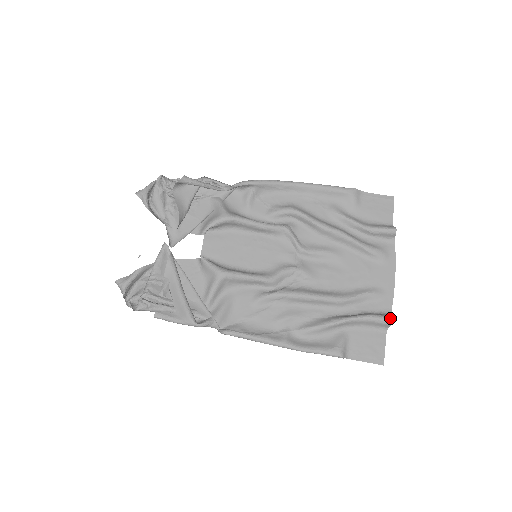
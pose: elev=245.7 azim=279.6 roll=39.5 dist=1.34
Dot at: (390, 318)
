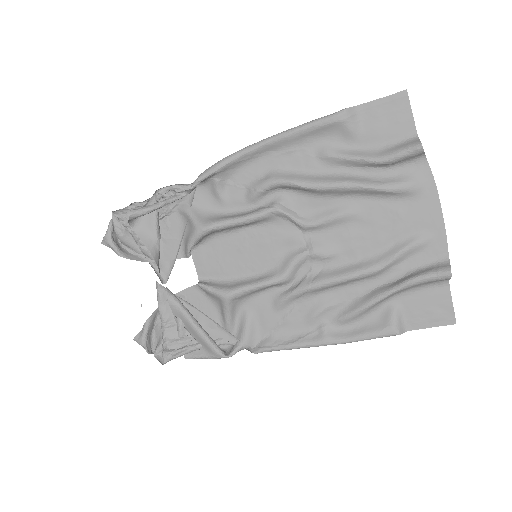
Dot at: (447, 272)
